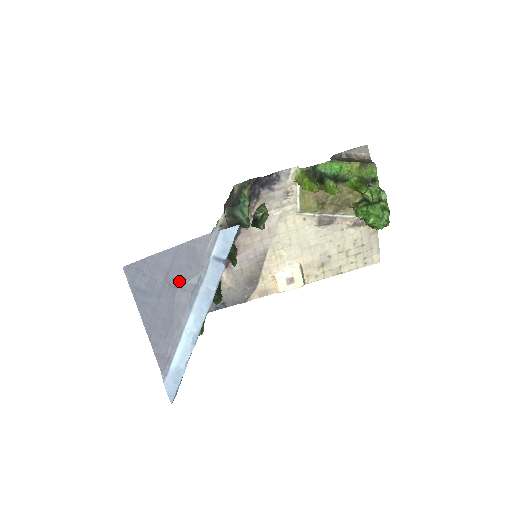
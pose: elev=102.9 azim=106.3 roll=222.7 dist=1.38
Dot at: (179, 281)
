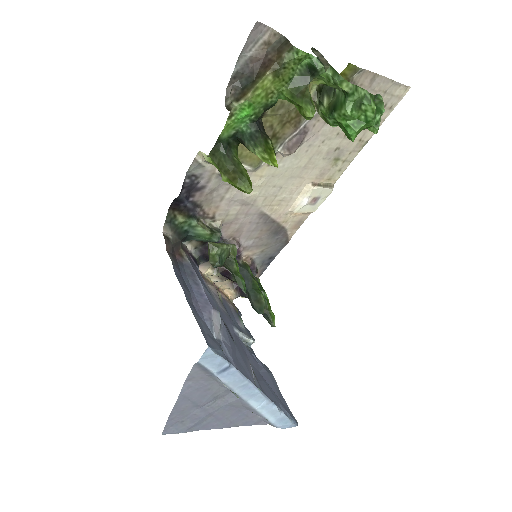
Dot at: (212, 399)
